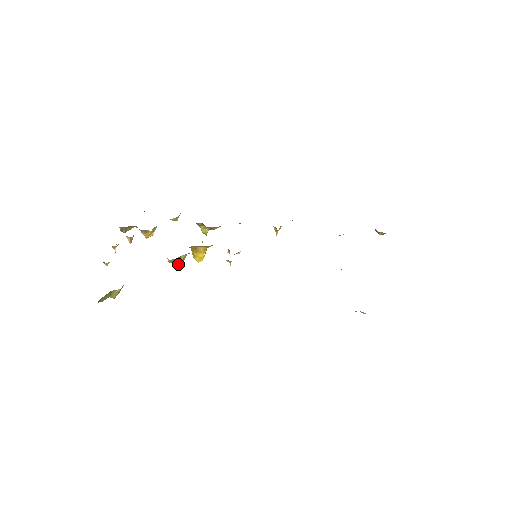
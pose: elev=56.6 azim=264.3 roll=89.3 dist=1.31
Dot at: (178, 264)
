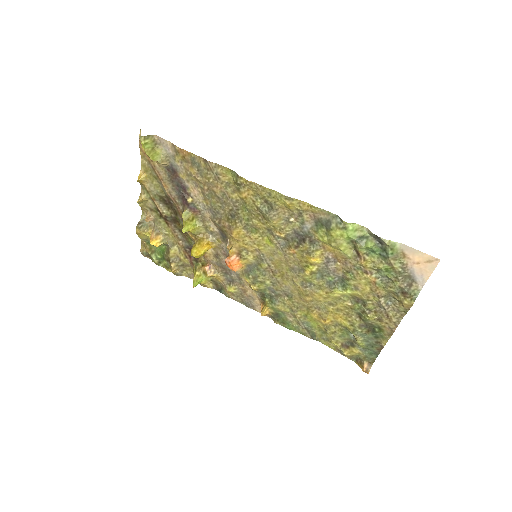
Dot at: (185, 226)
